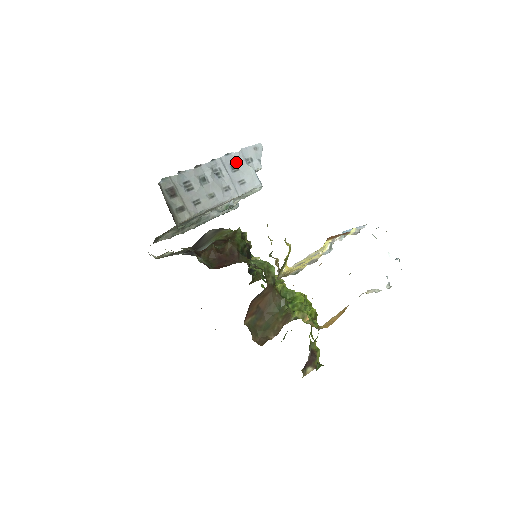
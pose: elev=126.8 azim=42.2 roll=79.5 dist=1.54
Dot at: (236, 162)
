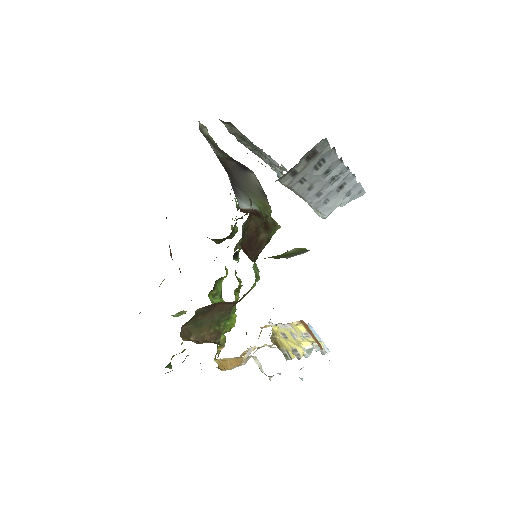
Dot at: (346, 186)
